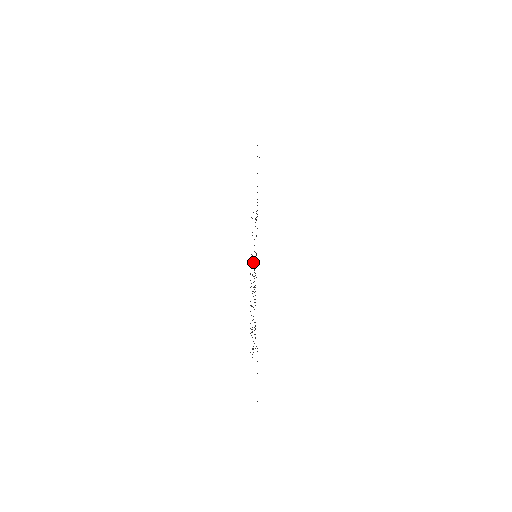
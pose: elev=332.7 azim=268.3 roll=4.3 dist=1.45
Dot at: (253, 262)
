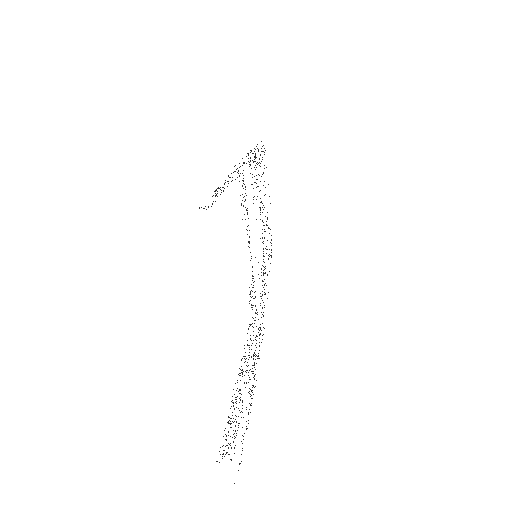
Dot at: occluded
